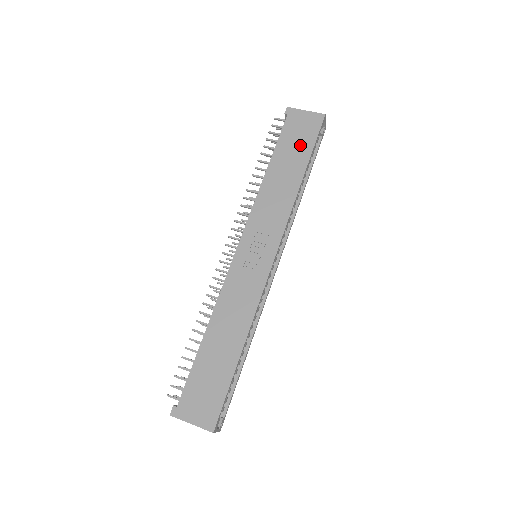
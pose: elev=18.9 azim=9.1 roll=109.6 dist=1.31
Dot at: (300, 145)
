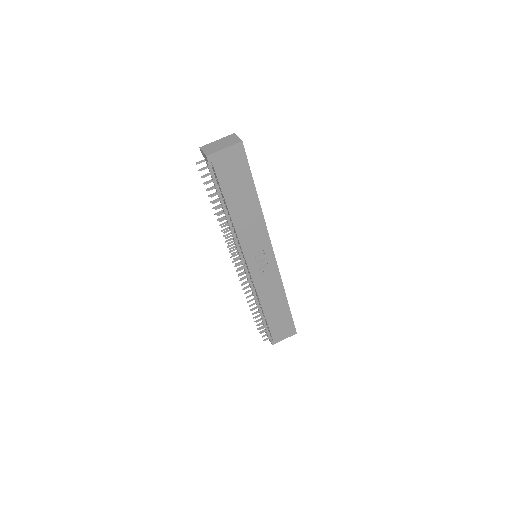
Dot at: (240, 179)
